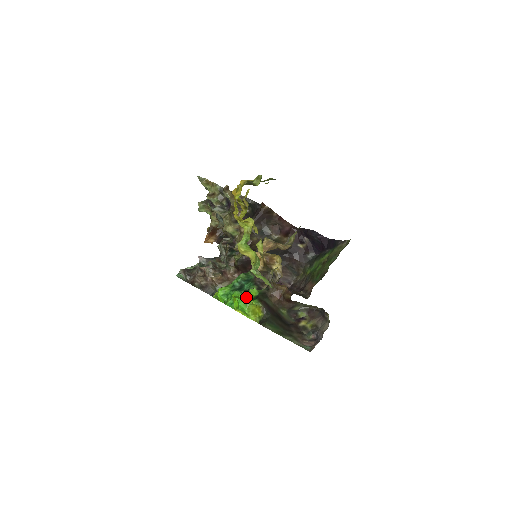
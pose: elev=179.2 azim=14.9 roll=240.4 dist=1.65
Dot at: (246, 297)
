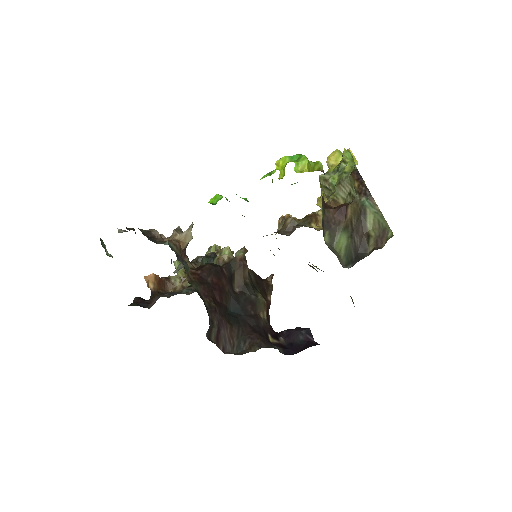
Dot at: occluded
